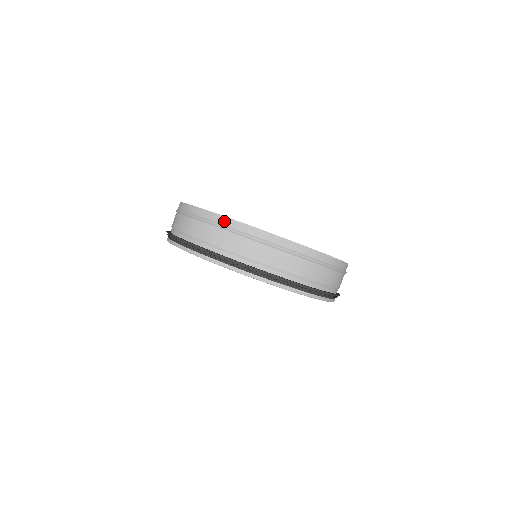
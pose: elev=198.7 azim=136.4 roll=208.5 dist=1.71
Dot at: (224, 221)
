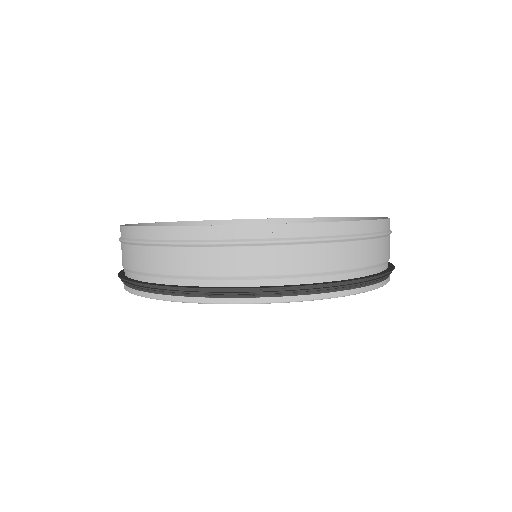
Dot at: (124, 232)
